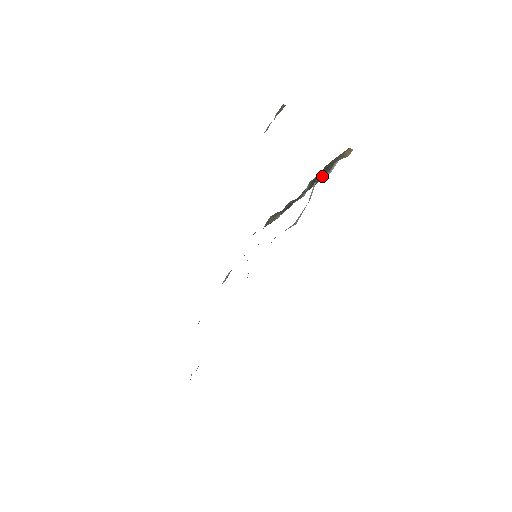
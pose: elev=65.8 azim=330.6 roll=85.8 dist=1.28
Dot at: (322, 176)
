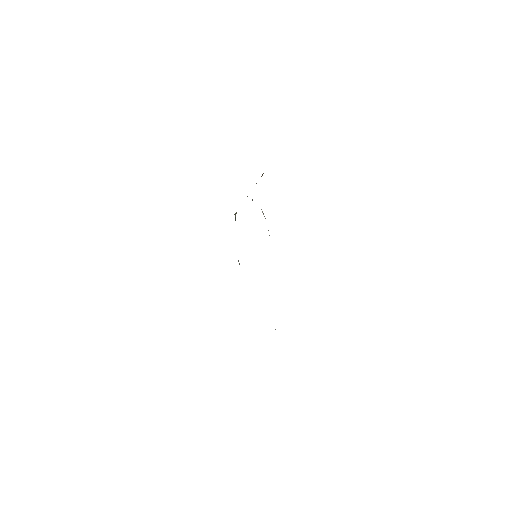
Dot at: occluded
